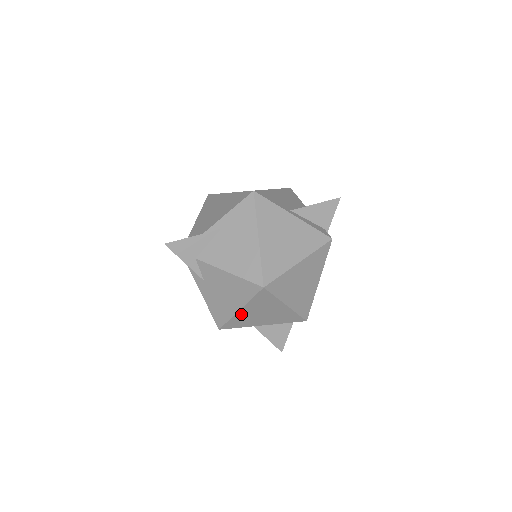
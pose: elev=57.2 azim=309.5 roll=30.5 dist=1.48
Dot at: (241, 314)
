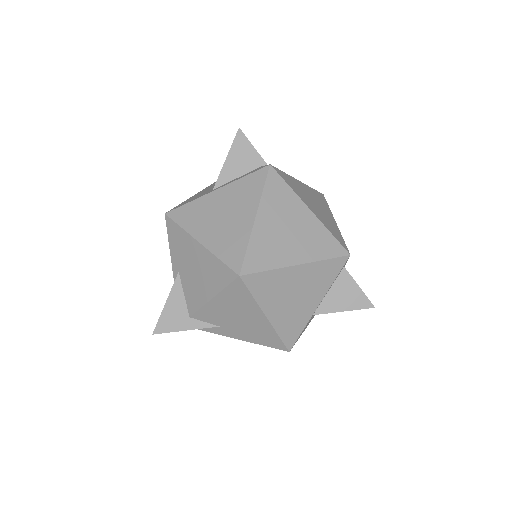
Dot at: (276, 319)
